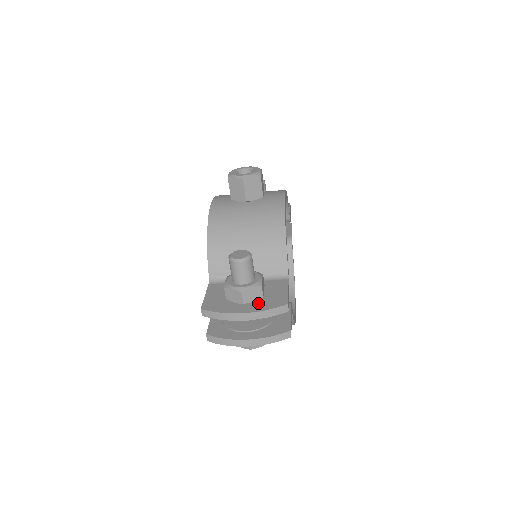
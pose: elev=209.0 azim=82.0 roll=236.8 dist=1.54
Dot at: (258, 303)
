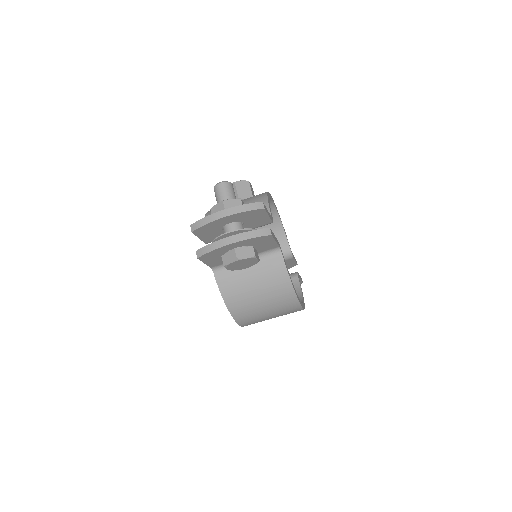
Dot at: occluded
